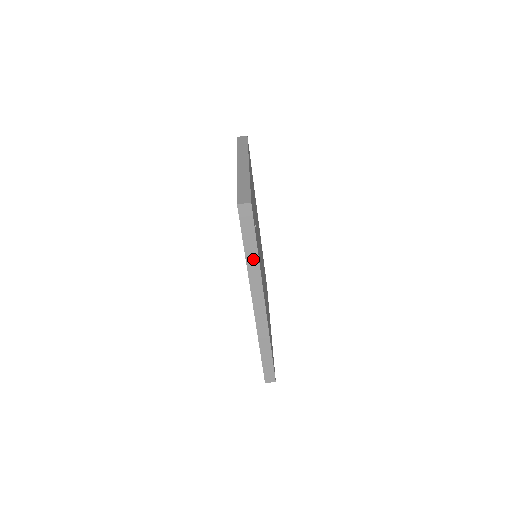
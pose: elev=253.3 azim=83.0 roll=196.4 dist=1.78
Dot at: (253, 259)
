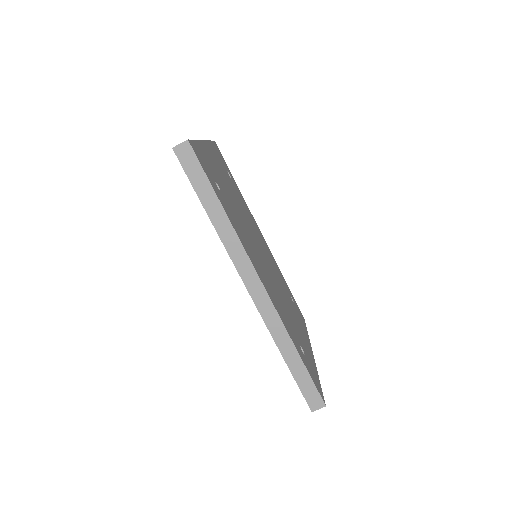
Dot at: (220, 219)
